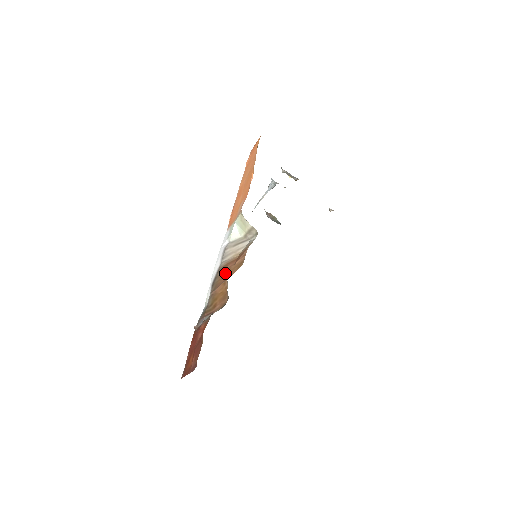
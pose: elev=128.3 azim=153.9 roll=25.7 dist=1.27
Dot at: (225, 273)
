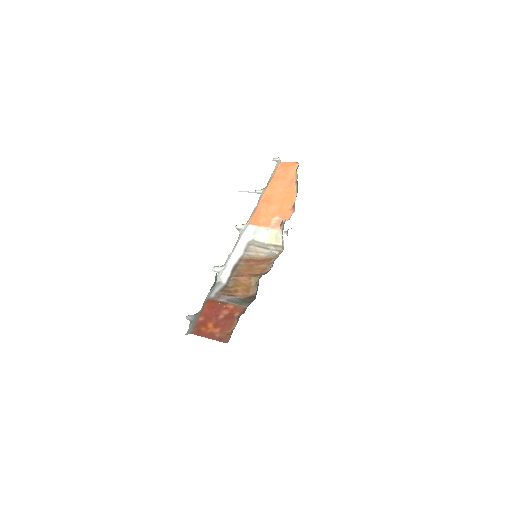
Dot at: (249, 268)
